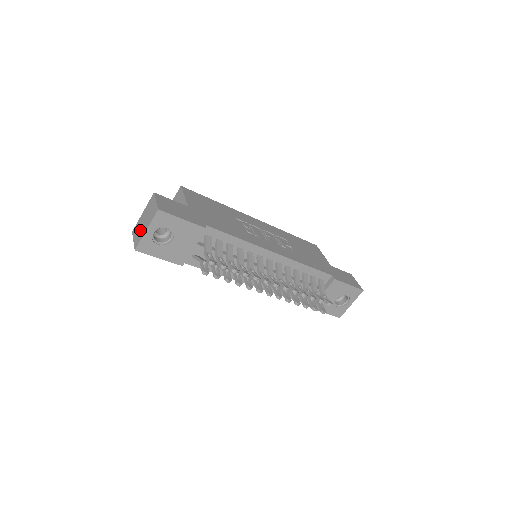
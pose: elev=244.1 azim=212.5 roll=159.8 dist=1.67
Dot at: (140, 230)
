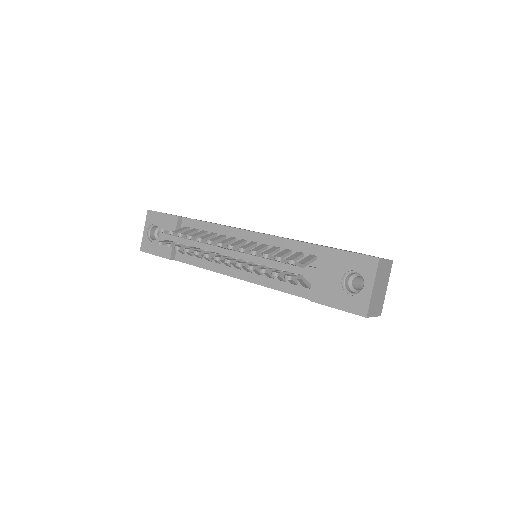
Dot at: occluded
